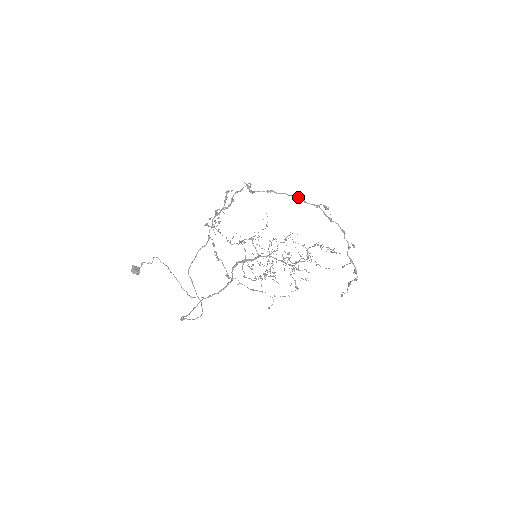
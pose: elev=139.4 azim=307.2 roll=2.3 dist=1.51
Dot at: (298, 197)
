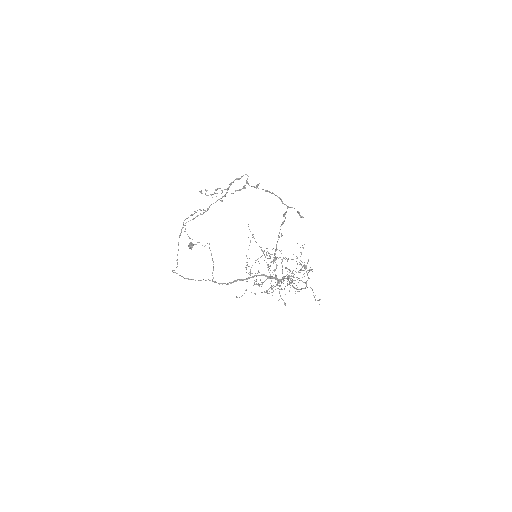
Dot at: (279, 197)
